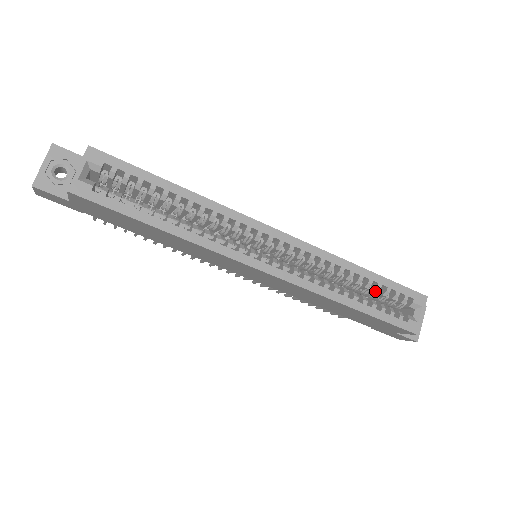
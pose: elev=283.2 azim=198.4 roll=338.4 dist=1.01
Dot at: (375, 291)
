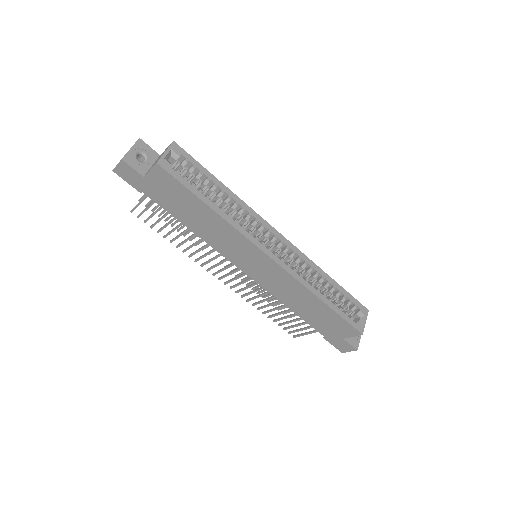
Dot at: (336, 296)
